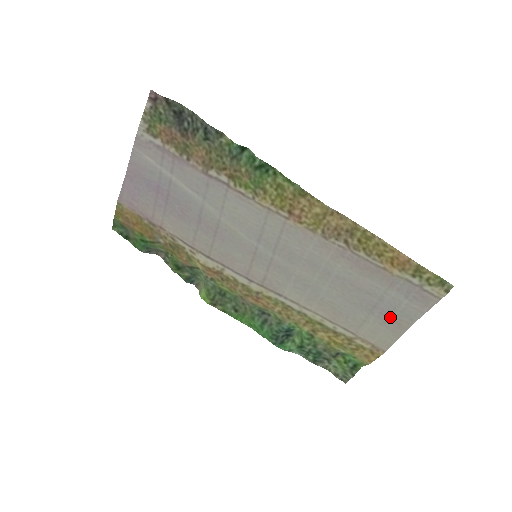
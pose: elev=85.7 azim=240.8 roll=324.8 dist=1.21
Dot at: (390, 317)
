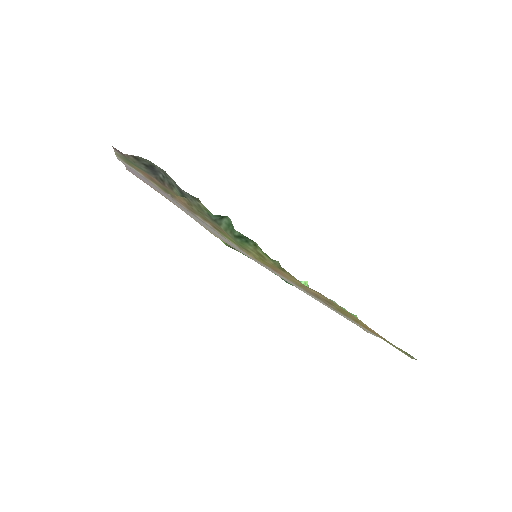
Dot at: occluded
